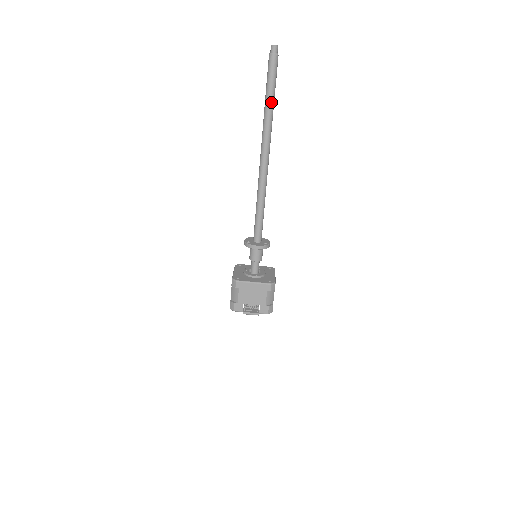
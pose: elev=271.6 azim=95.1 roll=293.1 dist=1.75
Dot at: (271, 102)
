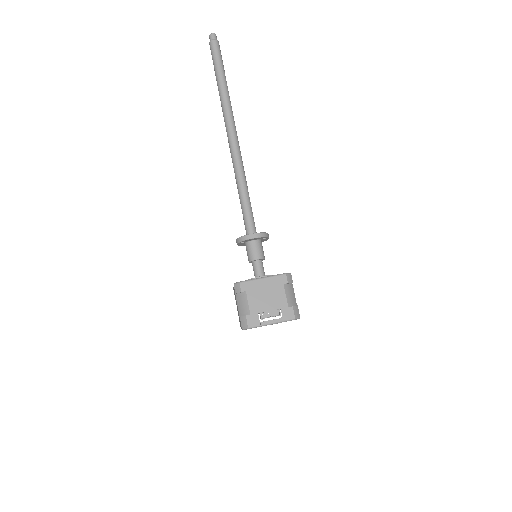
Dot at: (224, 82)
